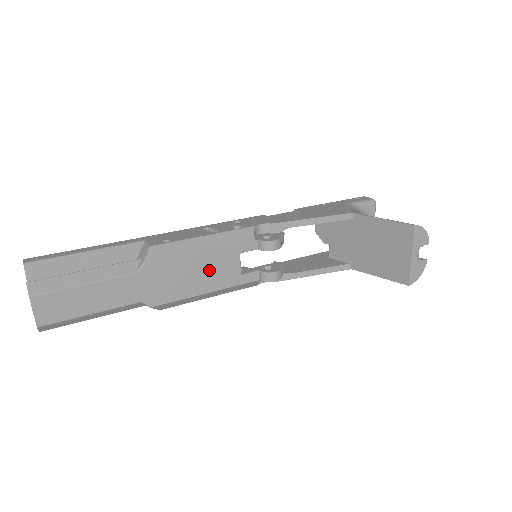
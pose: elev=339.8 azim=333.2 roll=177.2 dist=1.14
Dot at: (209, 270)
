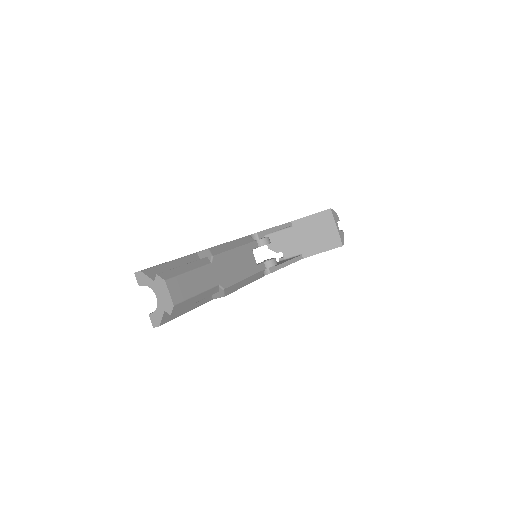
Dot at: (242, 261)
